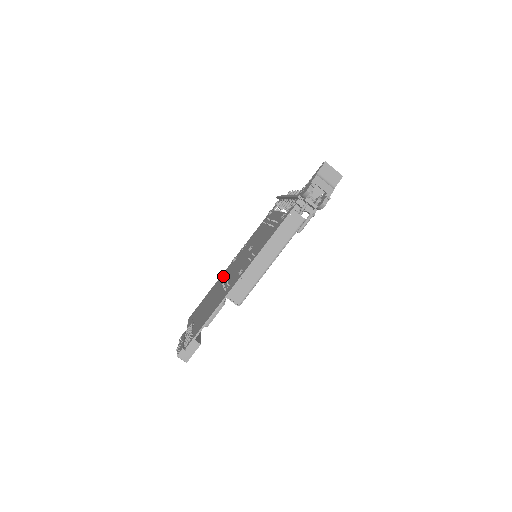
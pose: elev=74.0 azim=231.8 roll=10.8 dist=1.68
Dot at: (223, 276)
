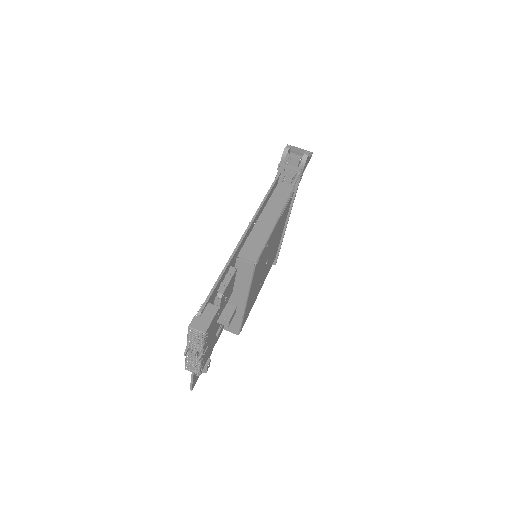
Dot at: occluded
